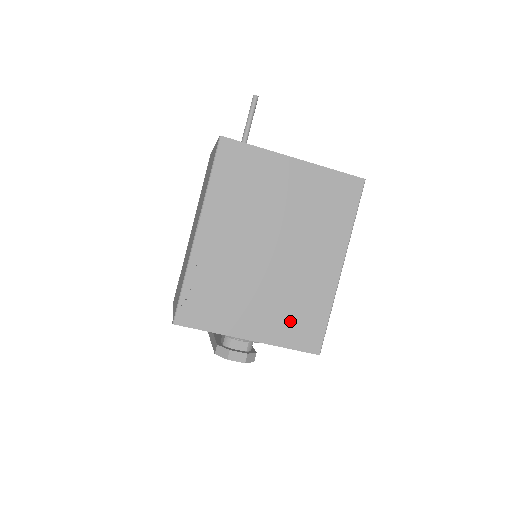
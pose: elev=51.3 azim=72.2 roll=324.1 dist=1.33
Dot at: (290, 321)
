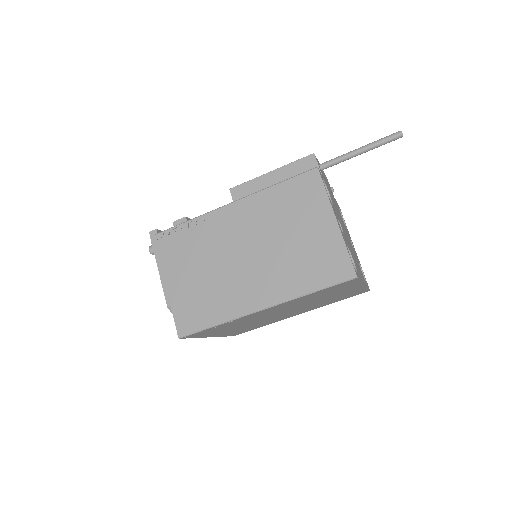
Dot at: (242, 330)
